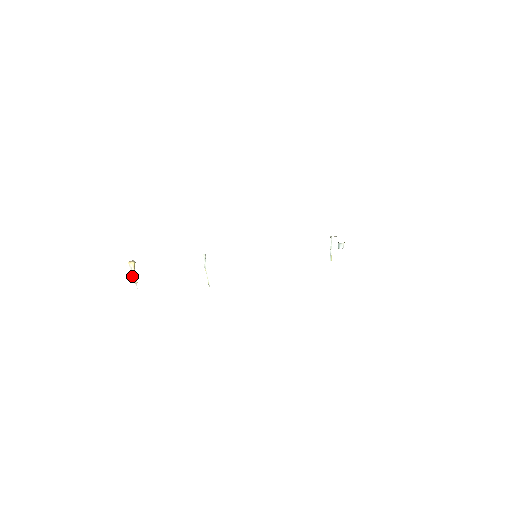
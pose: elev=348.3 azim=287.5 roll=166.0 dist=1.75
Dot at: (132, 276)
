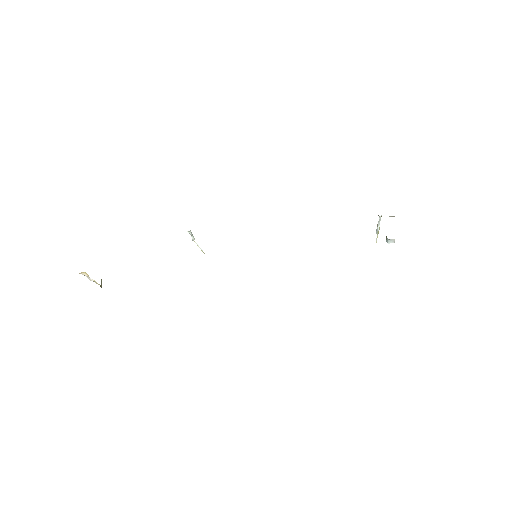
Dot at: (90, 280)
